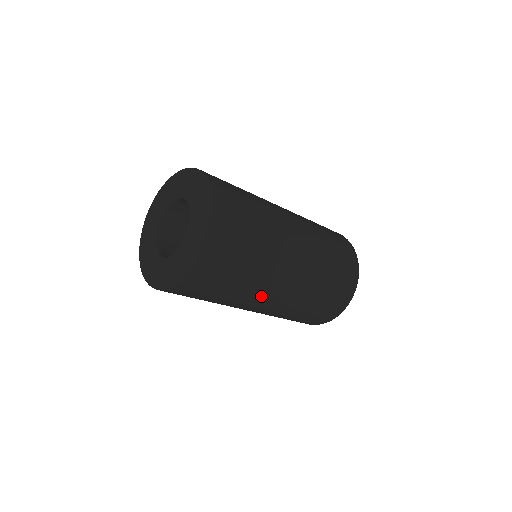
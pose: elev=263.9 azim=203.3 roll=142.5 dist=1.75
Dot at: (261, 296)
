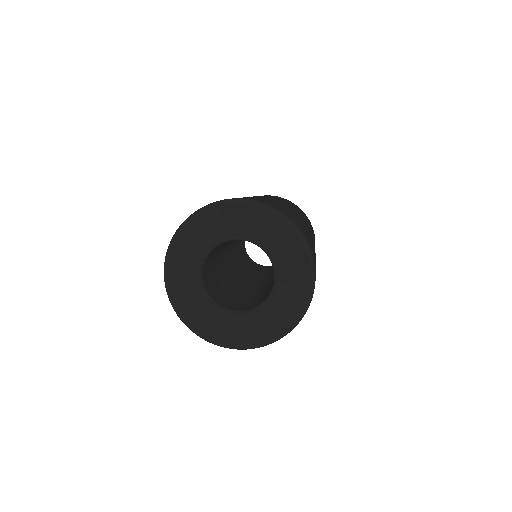
Dot at: occluded
